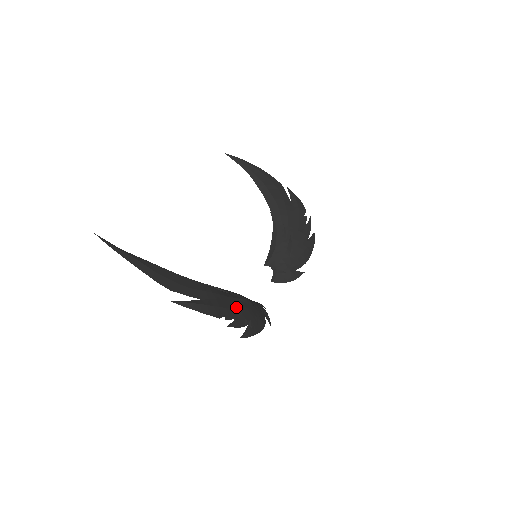
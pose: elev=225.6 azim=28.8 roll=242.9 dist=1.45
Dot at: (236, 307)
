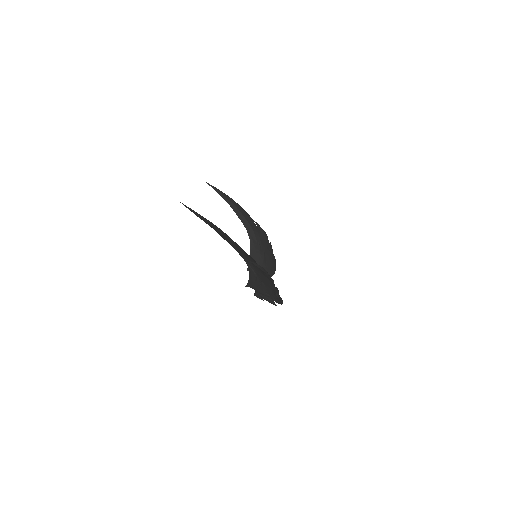
Dot at: occluded
